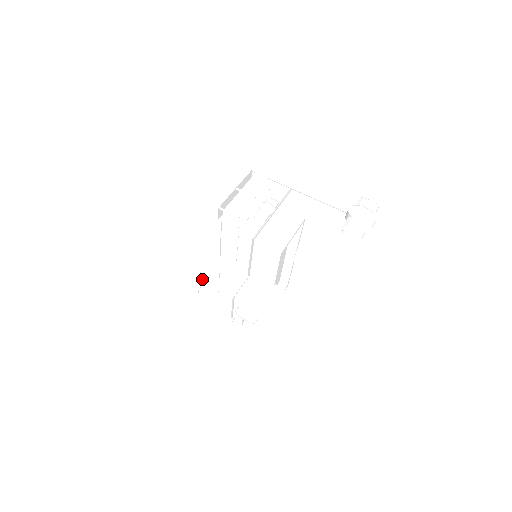
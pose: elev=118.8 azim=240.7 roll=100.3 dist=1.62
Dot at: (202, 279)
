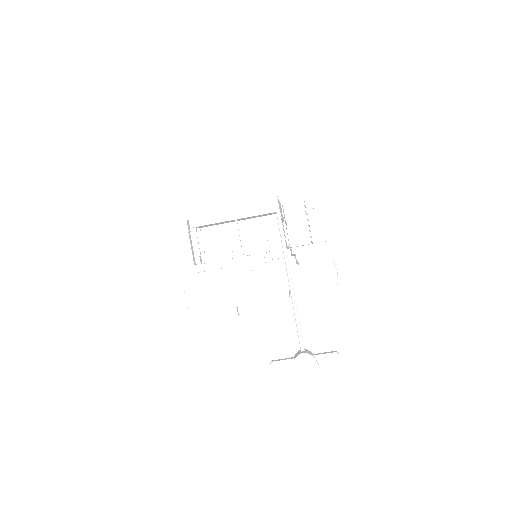
Dot at: (180, 238)
